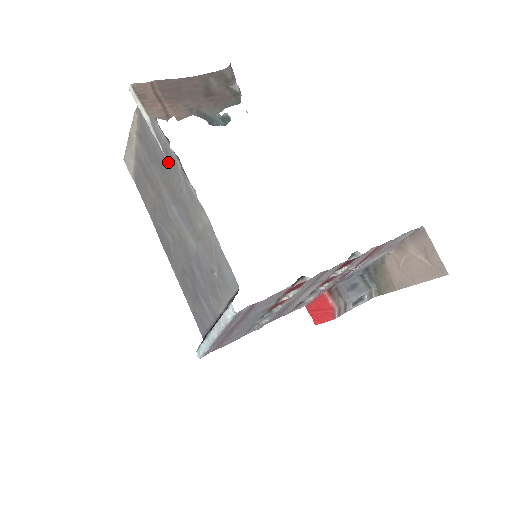
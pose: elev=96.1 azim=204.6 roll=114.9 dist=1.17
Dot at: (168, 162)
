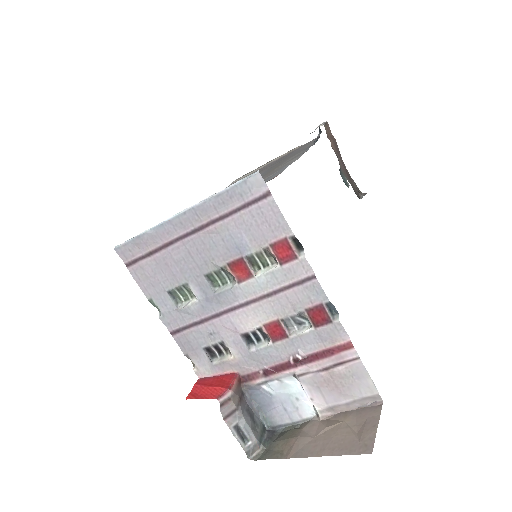
Dot at: occluded
